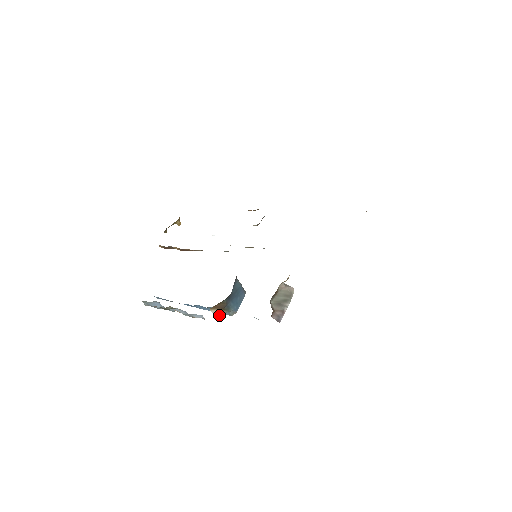
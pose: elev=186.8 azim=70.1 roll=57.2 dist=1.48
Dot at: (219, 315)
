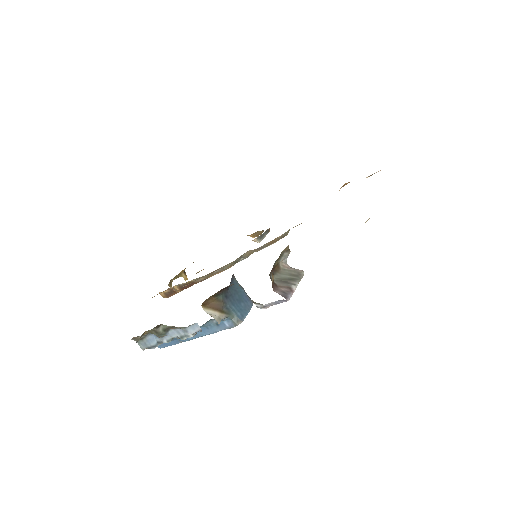
Dot at: (216, 318)
